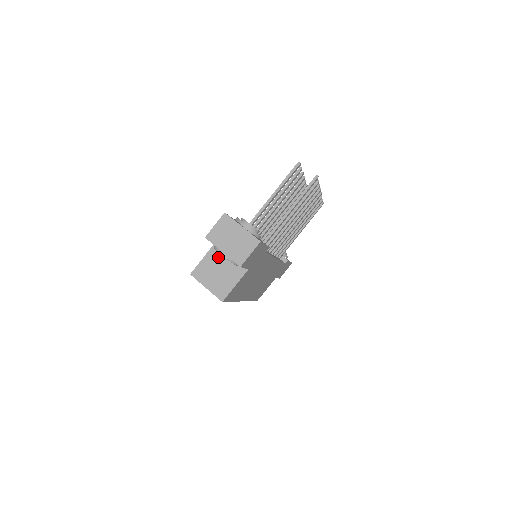
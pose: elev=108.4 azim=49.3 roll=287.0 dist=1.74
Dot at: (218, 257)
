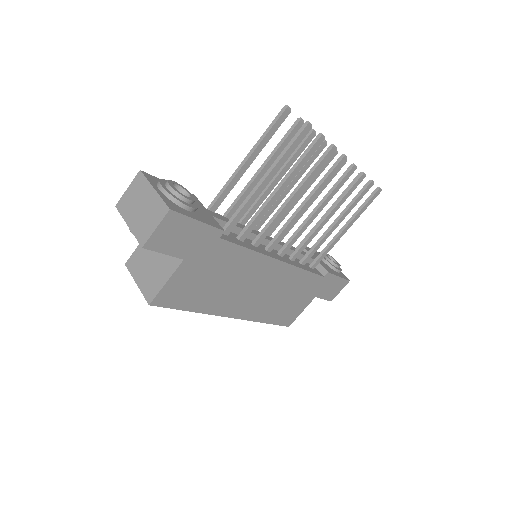
Dot at: occluded
